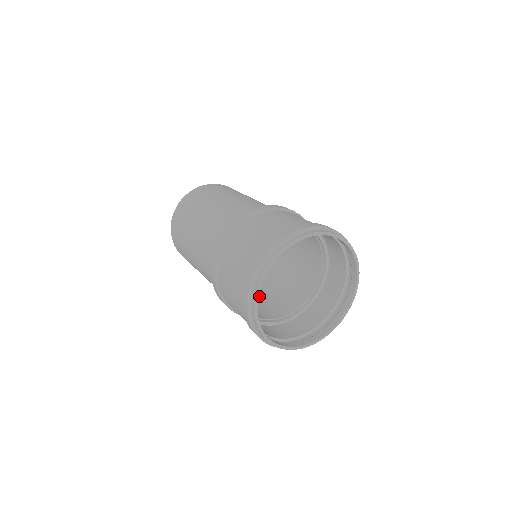
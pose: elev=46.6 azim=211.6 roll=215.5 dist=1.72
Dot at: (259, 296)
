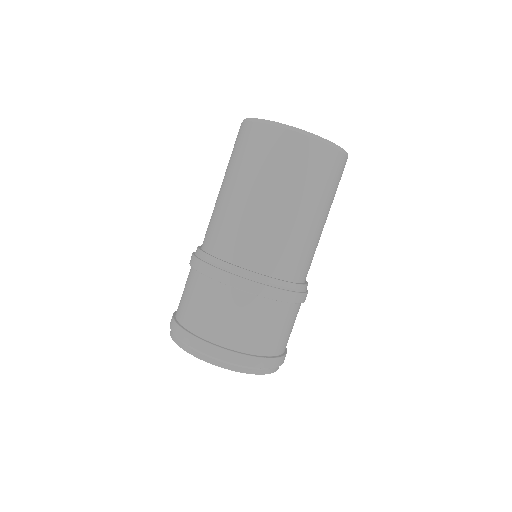
Dot at: occluded
